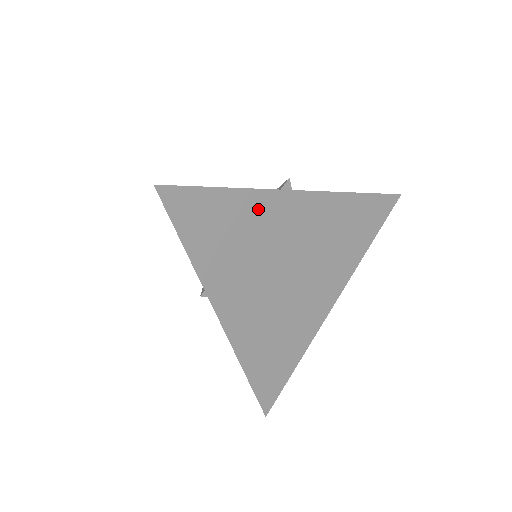
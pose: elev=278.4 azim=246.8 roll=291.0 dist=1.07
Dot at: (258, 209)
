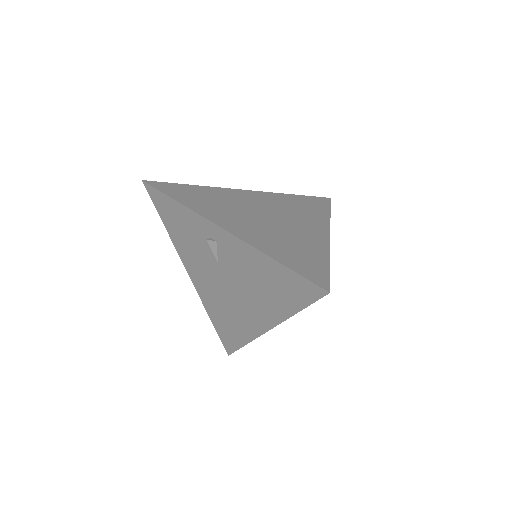
Dot at: (218, 193)
